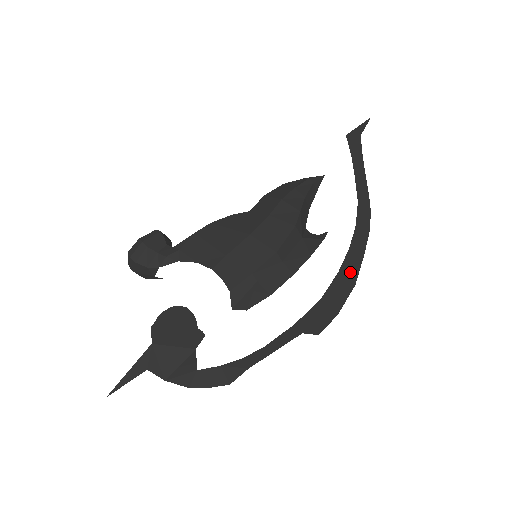
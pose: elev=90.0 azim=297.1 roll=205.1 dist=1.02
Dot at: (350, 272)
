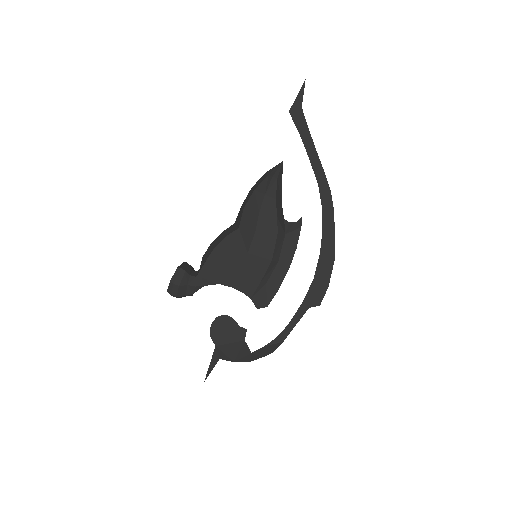
Dot at: (328, 251)
